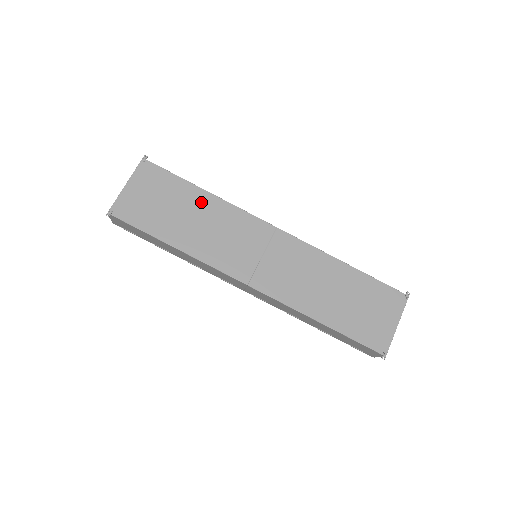
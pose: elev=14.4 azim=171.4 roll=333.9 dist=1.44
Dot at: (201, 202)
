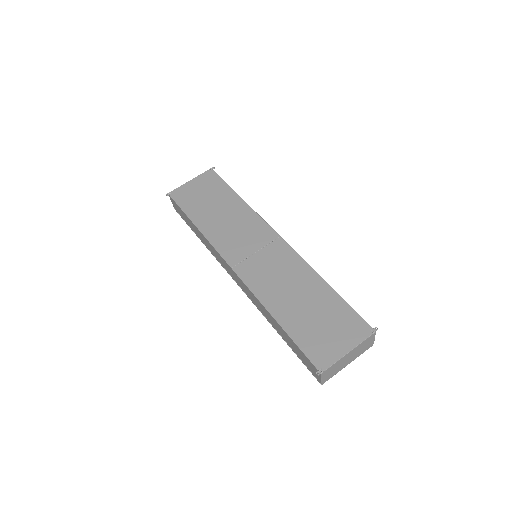
Dot at: (233, 203)
